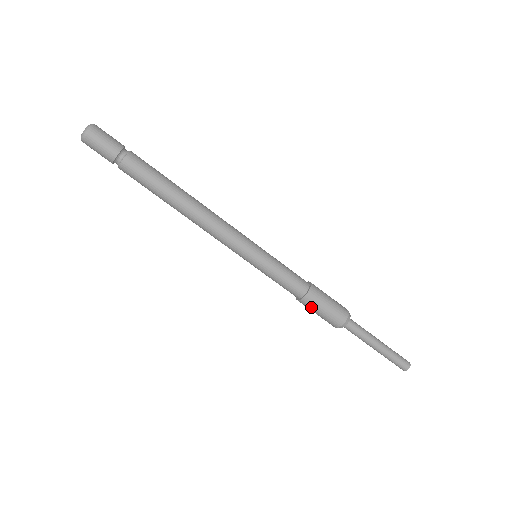
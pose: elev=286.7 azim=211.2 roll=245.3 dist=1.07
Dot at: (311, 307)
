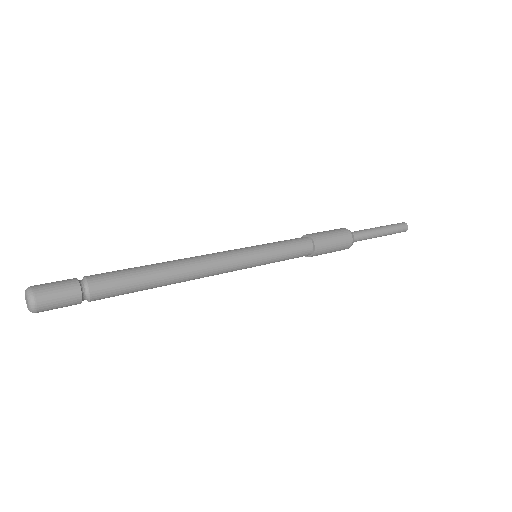
Dot at: occluded
